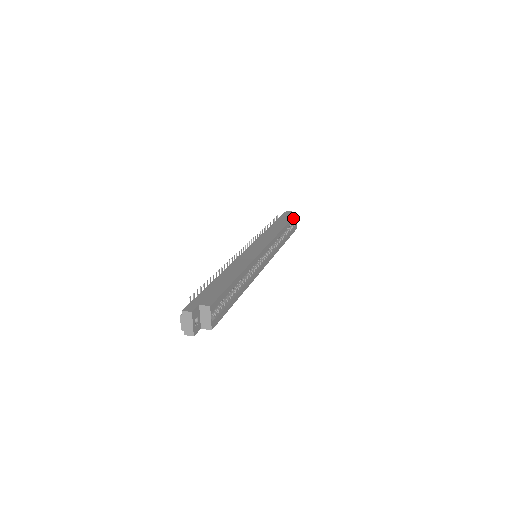
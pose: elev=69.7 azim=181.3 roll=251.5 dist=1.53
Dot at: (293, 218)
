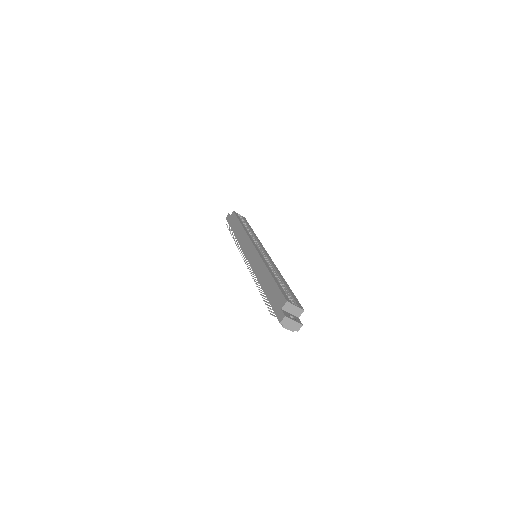
Dot at: (236, 215)
